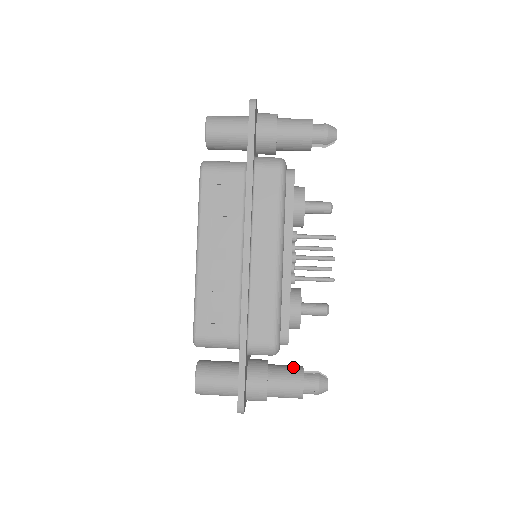
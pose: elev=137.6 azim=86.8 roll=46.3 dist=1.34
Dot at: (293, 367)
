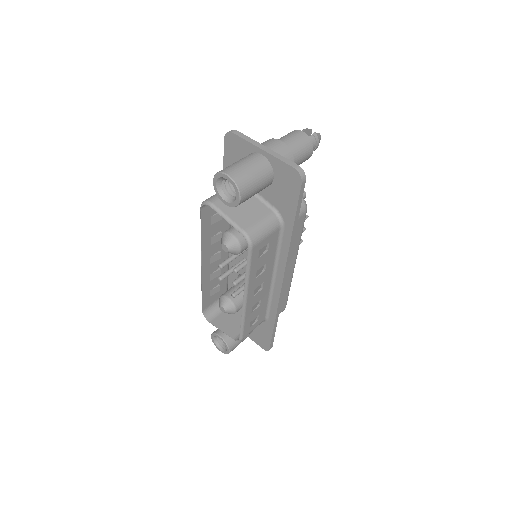
Dot at: occluded
